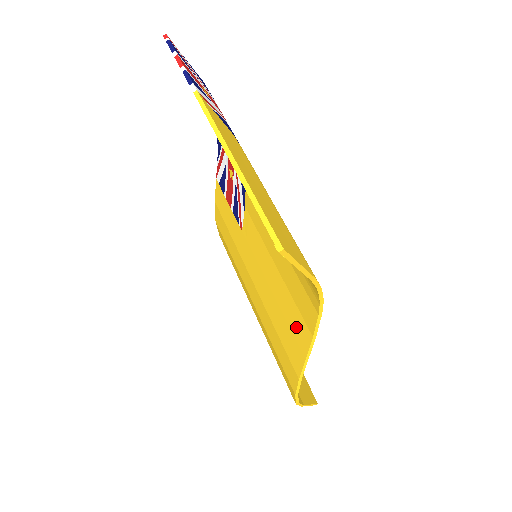
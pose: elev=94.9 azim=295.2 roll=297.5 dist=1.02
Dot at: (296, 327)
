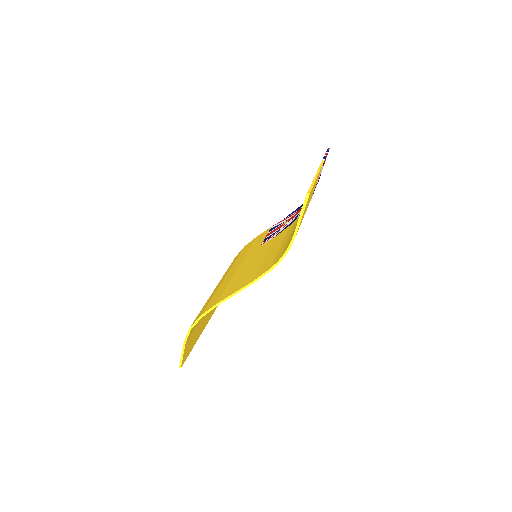
Dot at: (246, 279)
